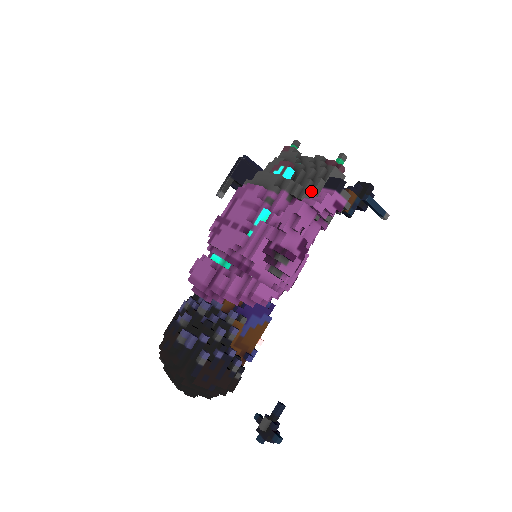
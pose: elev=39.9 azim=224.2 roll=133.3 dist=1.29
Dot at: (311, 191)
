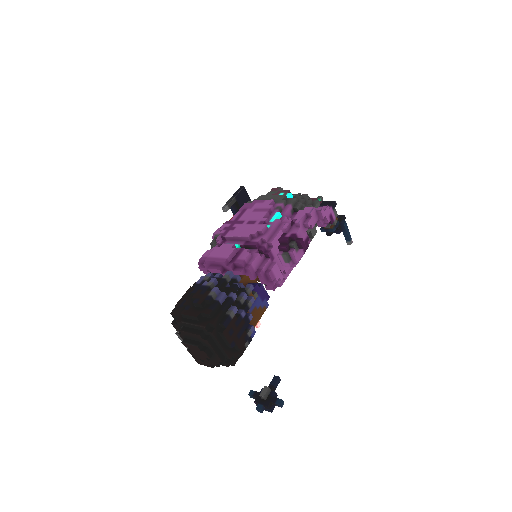
Dot at: occluded
